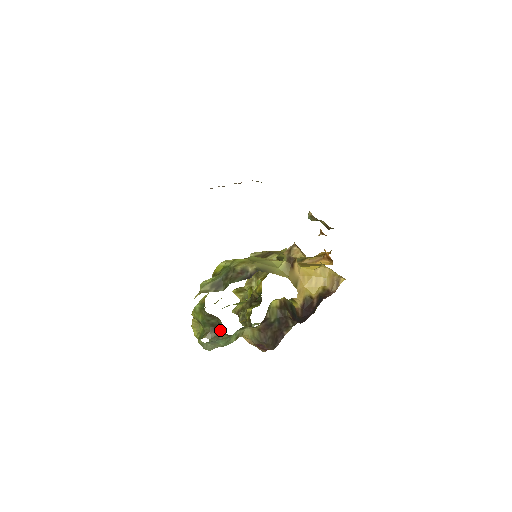
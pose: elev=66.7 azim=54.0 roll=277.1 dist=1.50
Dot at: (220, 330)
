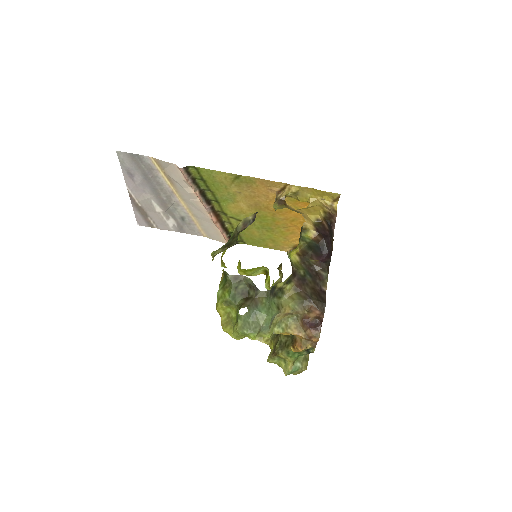
Dot at: (253, 293)
